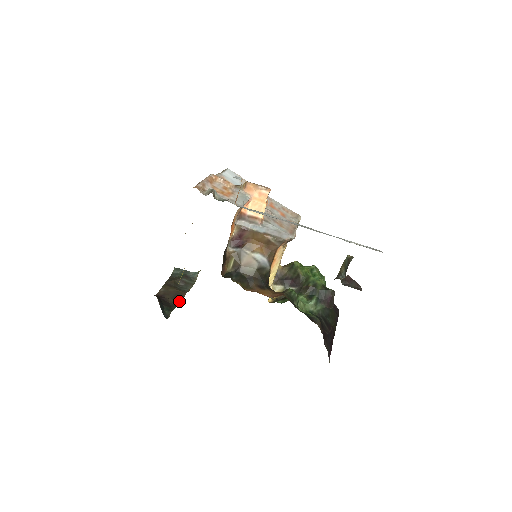
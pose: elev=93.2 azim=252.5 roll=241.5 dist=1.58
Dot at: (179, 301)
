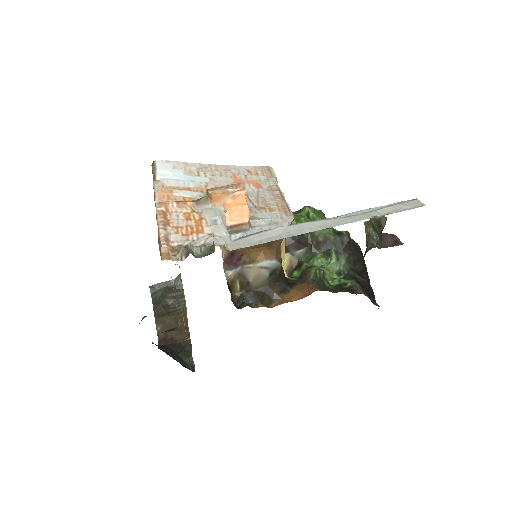
Dot at: (188, 333)
